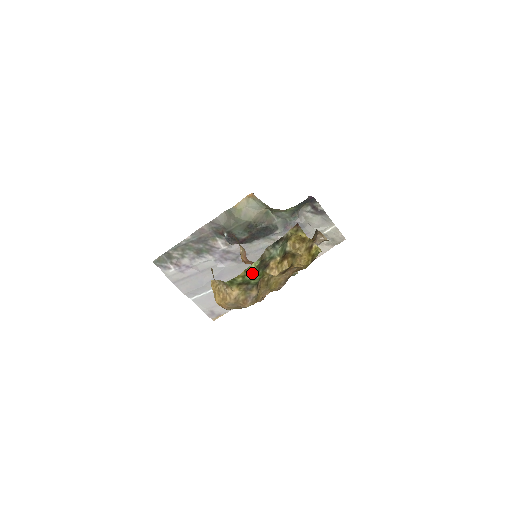
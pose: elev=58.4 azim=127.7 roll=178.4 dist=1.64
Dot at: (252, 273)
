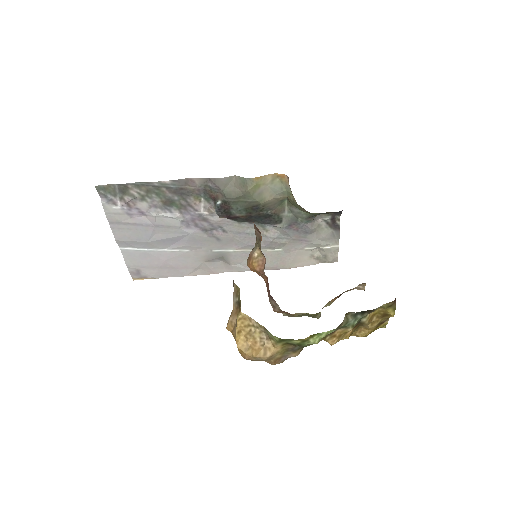
Dot at: (317, 340)
